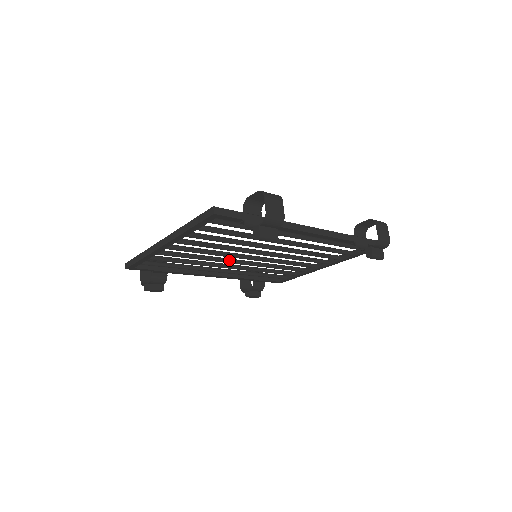
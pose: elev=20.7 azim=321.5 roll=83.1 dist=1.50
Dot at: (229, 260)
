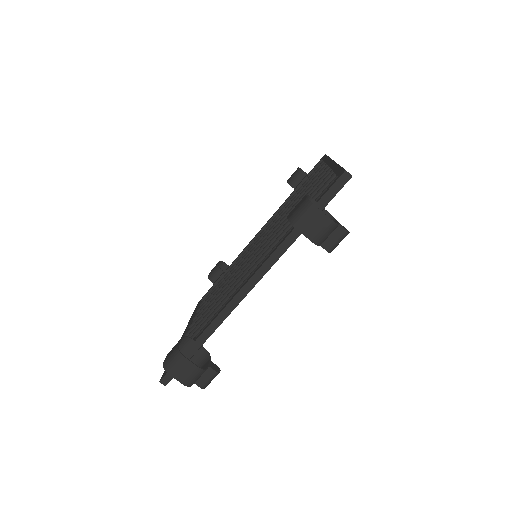
Dot at: occluded
